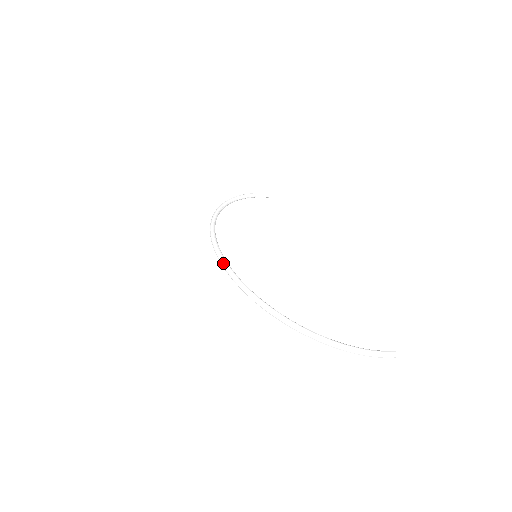
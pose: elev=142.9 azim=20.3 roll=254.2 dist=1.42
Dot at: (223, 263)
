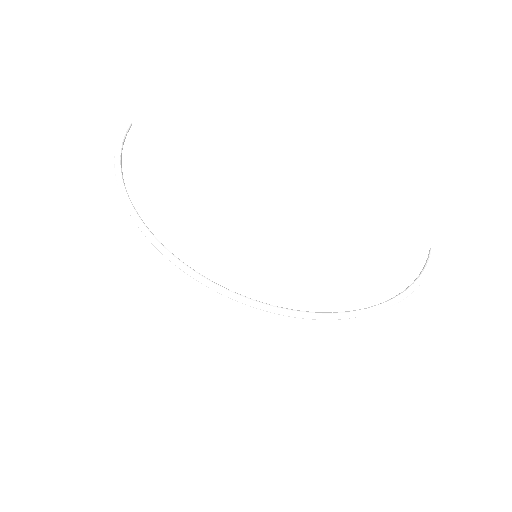
Dot at: (259, 308)
